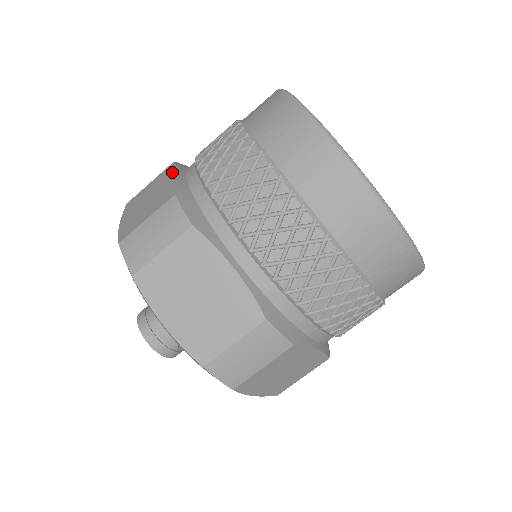
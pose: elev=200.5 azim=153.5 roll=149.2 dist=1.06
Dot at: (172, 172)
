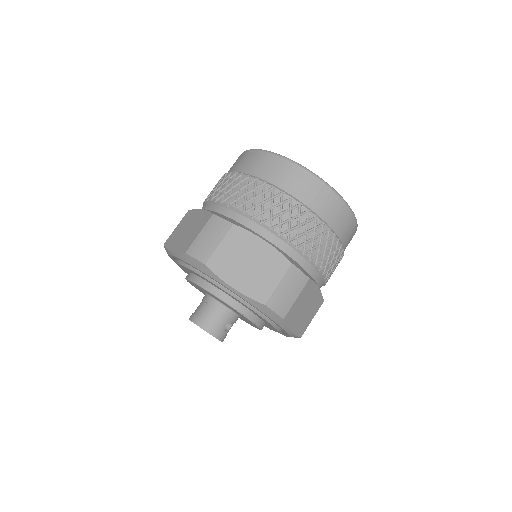
Dot at: (195, 212)
